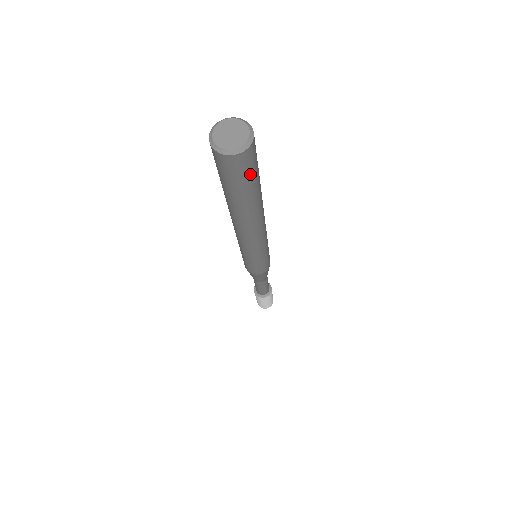
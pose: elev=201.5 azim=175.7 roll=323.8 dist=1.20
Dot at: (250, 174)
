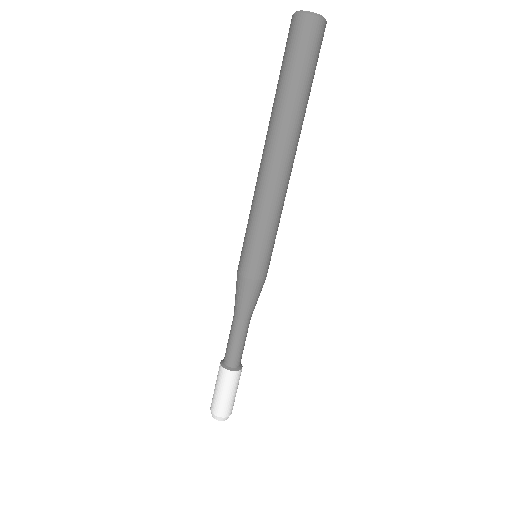
Dot at: (317, 60)
